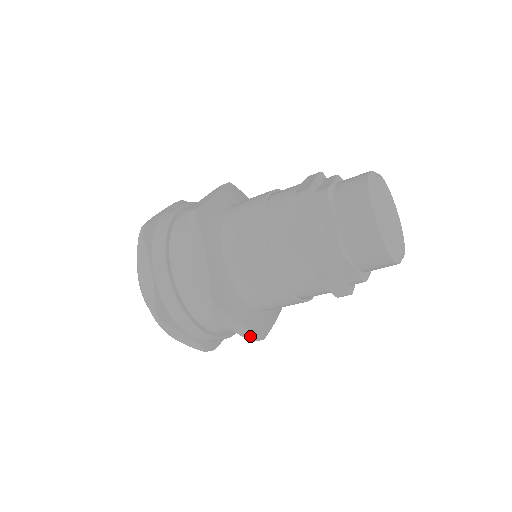
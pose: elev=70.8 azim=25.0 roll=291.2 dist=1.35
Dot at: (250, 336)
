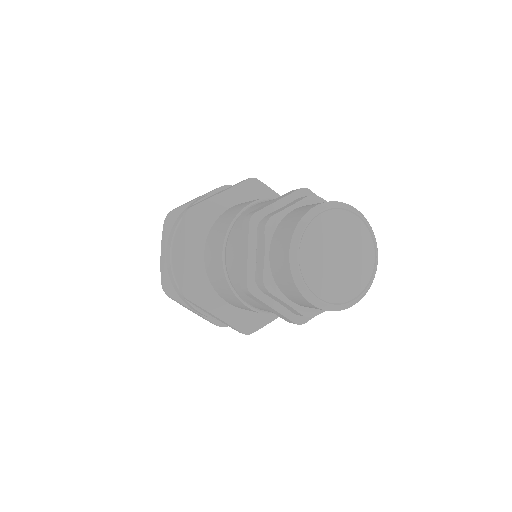
Dot at: (234, 328)
